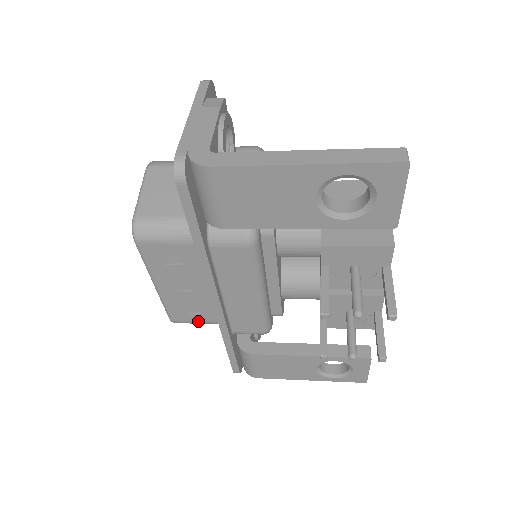
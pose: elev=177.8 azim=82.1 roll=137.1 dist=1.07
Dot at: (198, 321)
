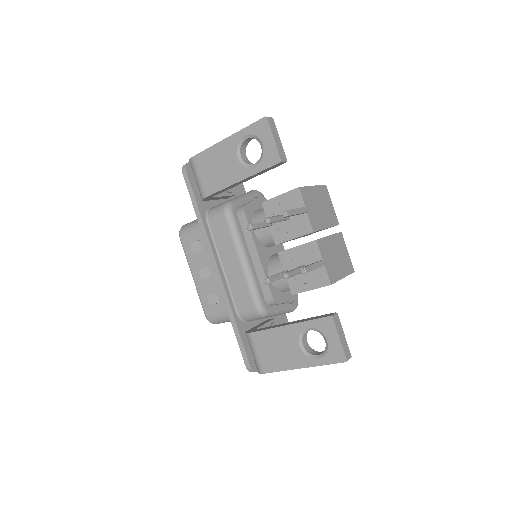
Dot at: (220, 312)
